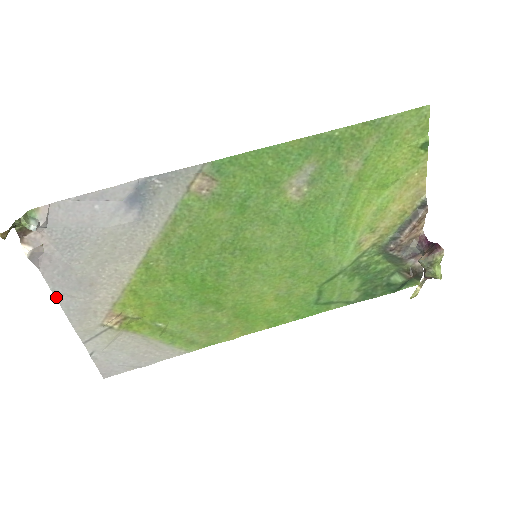
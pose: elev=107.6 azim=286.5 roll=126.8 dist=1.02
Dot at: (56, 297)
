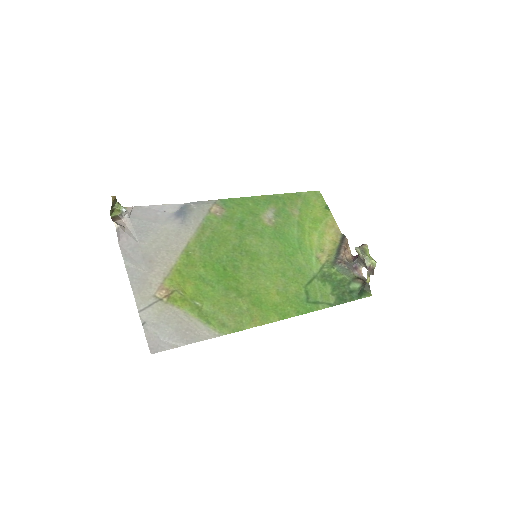
Dot at: (125, 267)
